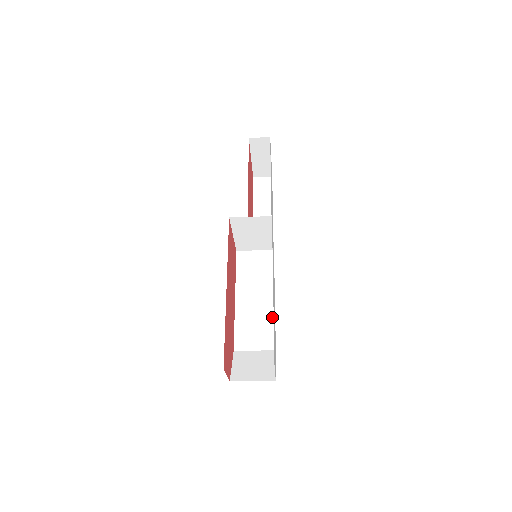
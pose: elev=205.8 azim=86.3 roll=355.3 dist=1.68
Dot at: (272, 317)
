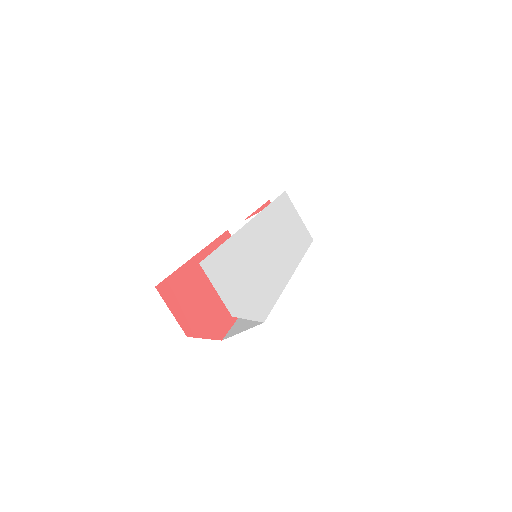
Dot at: occluded
